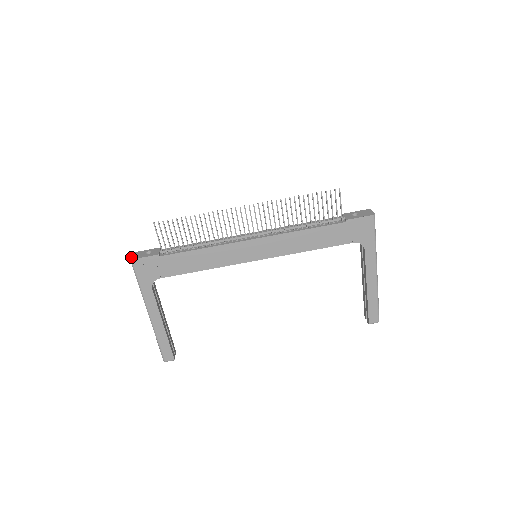
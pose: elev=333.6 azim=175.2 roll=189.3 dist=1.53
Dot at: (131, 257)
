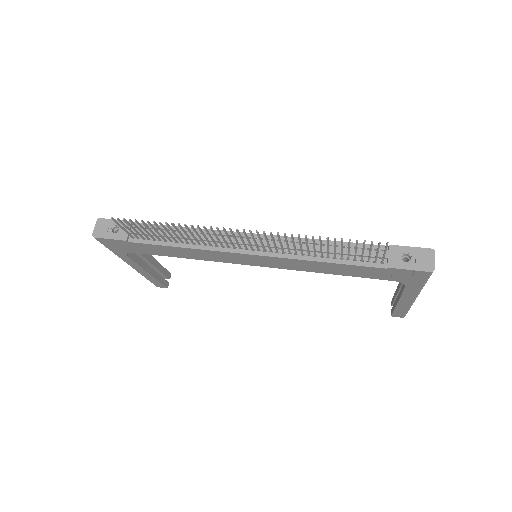
Dot at: (94, 231)
